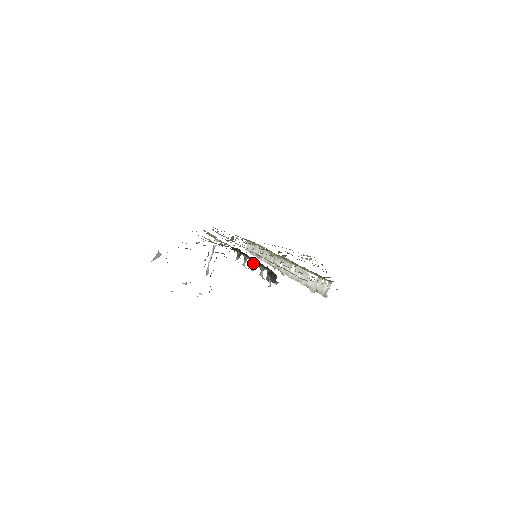
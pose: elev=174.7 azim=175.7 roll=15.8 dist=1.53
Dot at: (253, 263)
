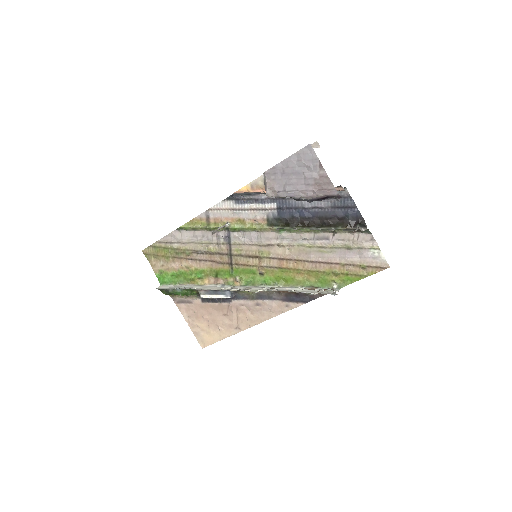
Dot at: (314, 228)
